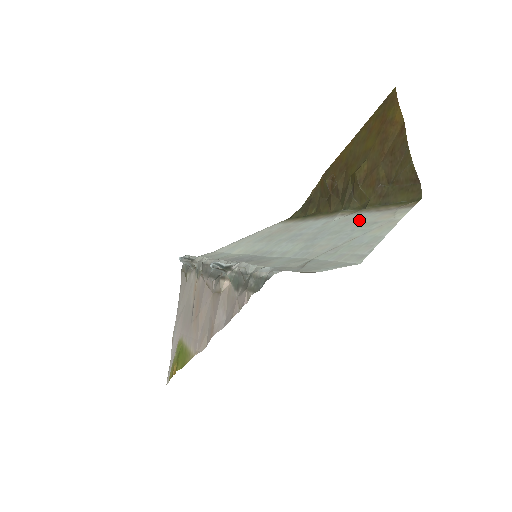
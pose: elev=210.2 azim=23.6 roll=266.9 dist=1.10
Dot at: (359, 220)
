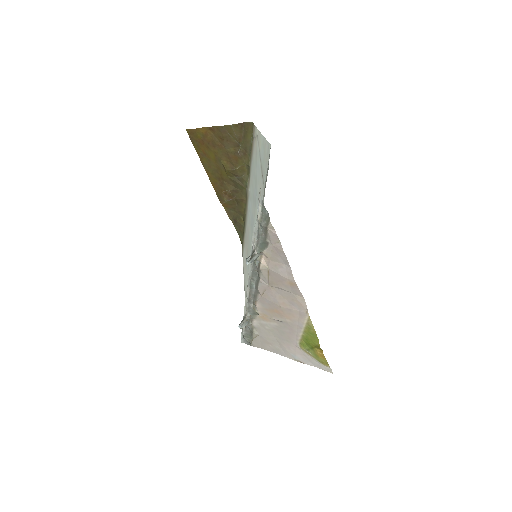
Dot at: (253, 166)
